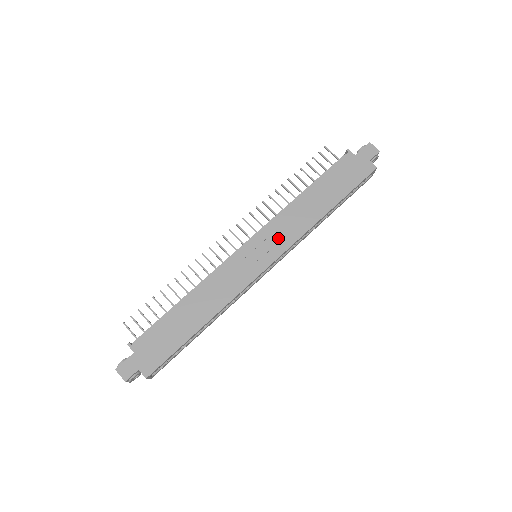
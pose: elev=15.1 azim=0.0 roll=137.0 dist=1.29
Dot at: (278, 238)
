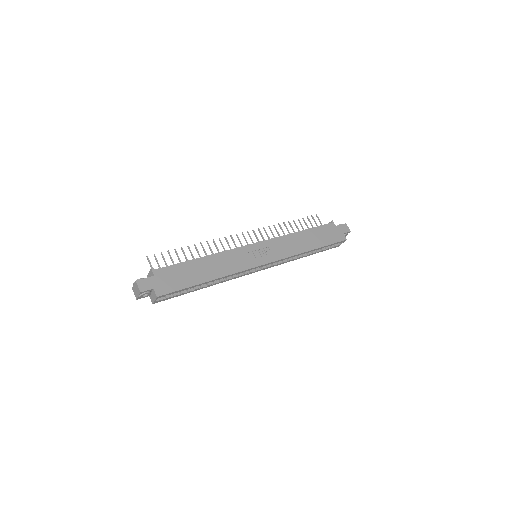
Dot at: (276, 250)
